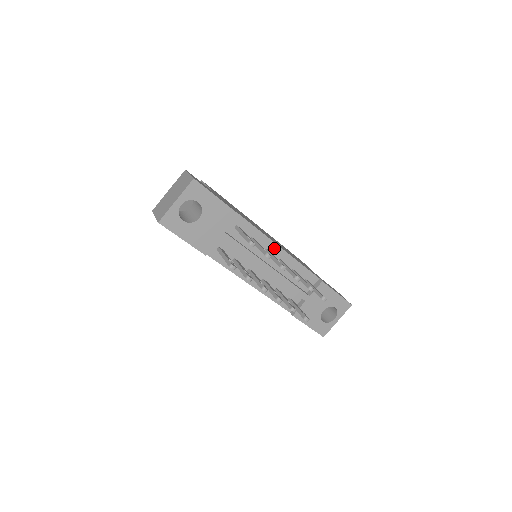
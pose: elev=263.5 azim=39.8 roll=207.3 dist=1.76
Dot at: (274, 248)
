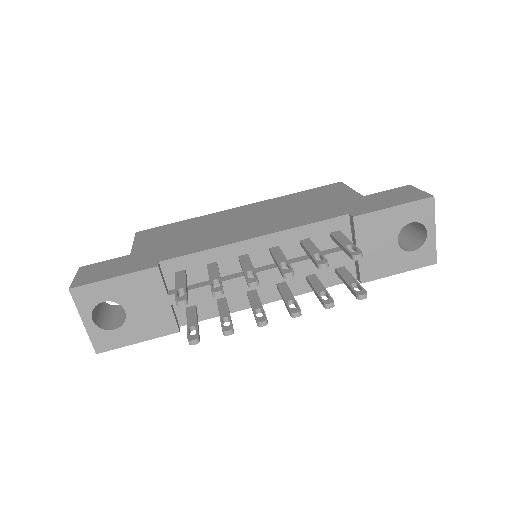
Dot at: (247, 246)
